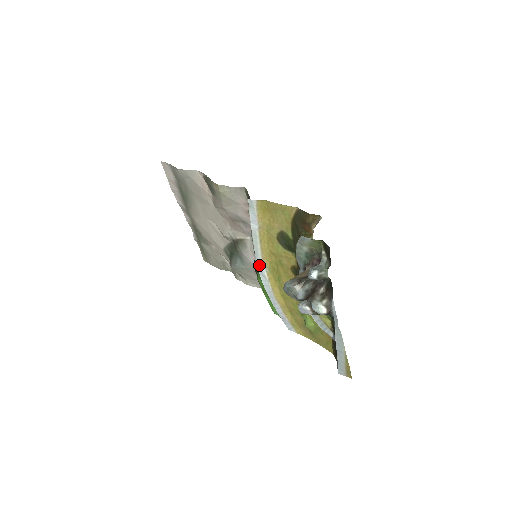
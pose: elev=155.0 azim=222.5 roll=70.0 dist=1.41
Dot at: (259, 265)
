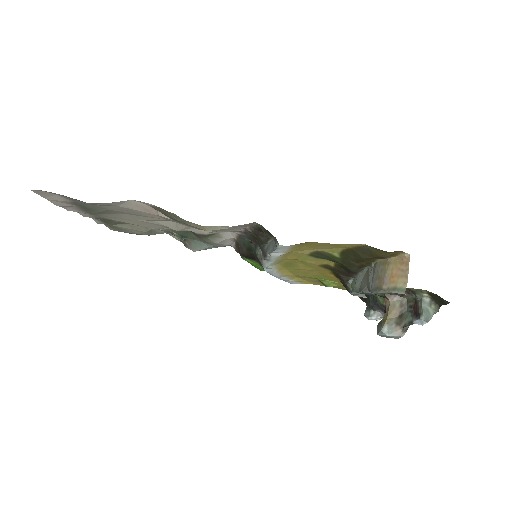
Dot at: (268, 267)
